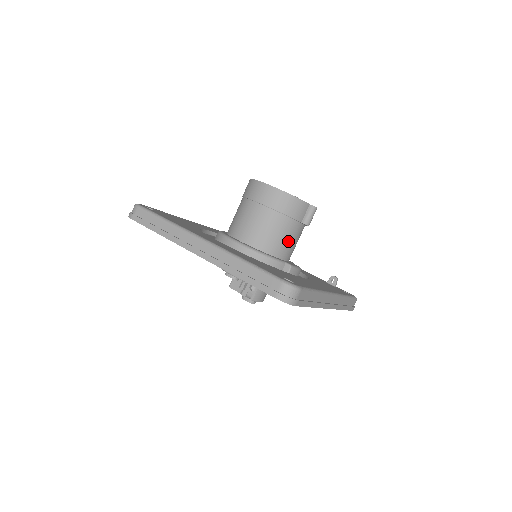
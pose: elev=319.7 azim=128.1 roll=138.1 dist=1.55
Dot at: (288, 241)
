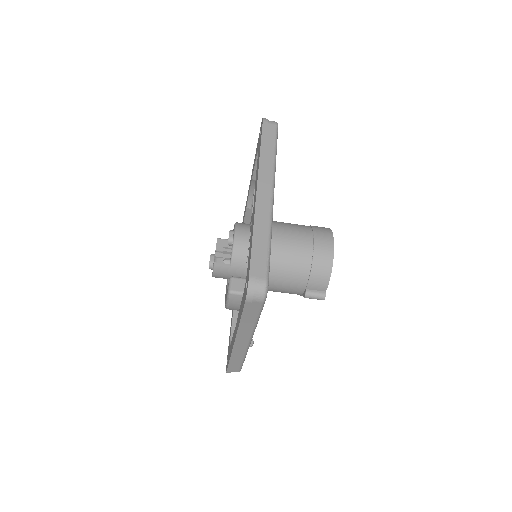
Dot at: (285, 281)
